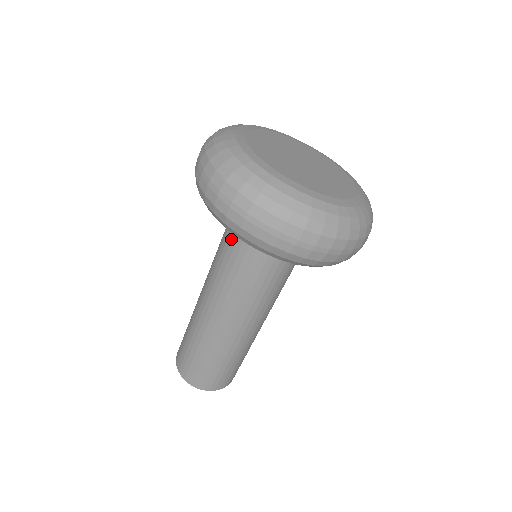
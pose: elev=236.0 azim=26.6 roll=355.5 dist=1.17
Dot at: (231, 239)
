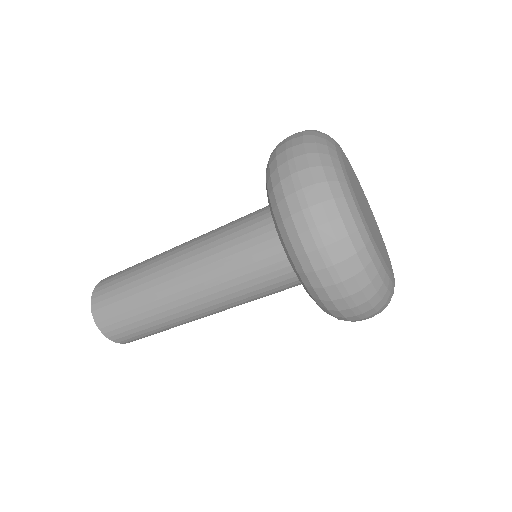
Dot at: (261, 251)
